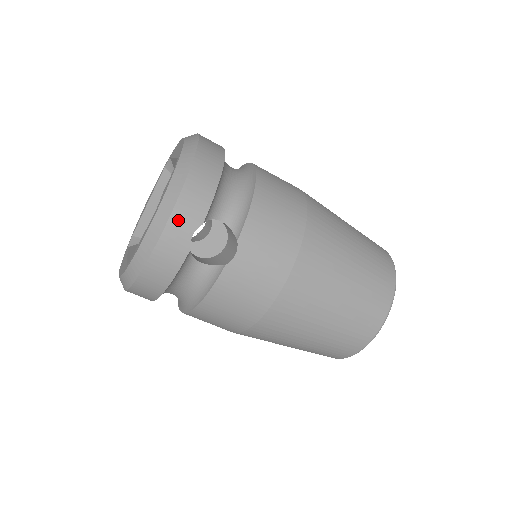
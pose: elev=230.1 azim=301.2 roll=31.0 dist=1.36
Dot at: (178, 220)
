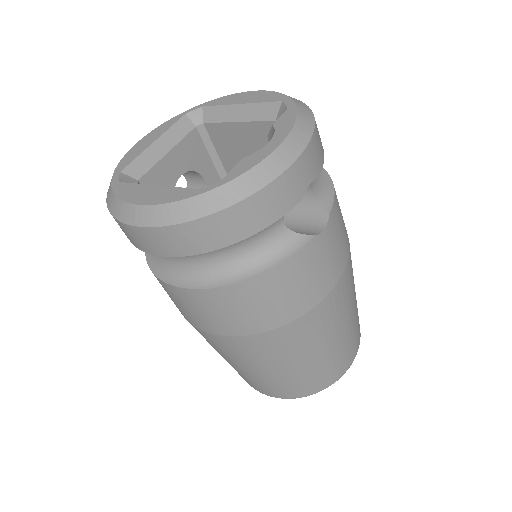
Dot at: (308, 158)
